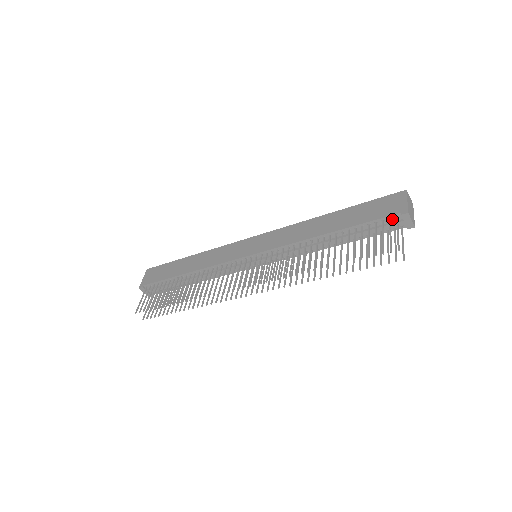
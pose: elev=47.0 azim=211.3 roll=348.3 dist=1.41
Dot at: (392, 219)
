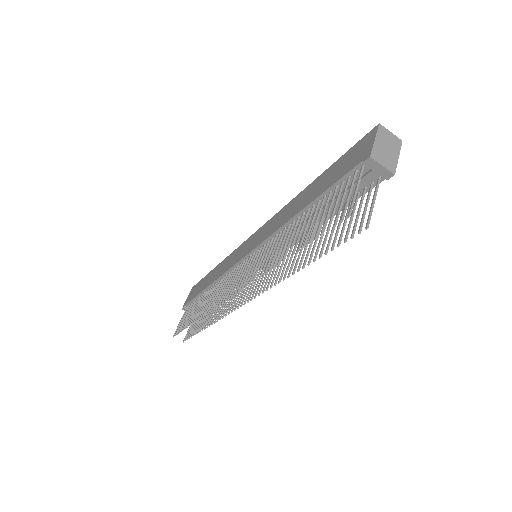
Dot at: (359, 172)
